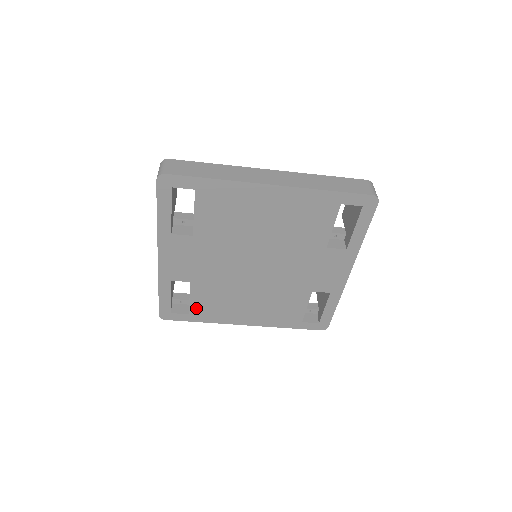
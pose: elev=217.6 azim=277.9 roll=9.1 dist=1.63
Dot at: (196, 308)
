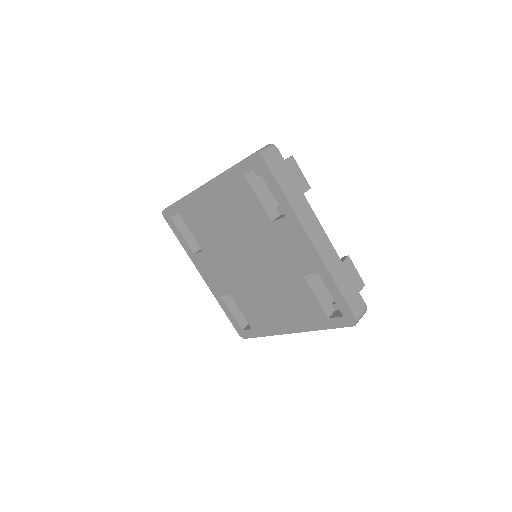
Dot at: (251, 321)
